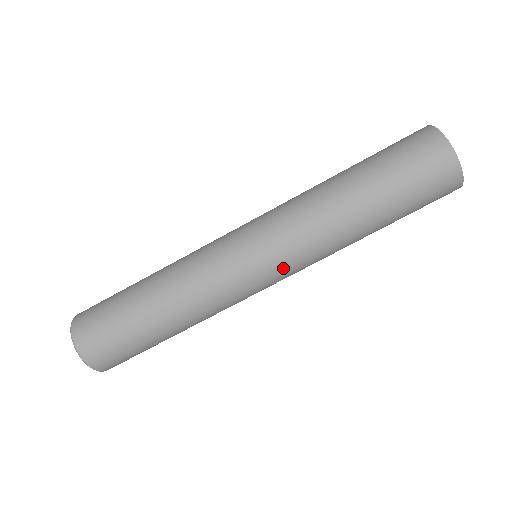
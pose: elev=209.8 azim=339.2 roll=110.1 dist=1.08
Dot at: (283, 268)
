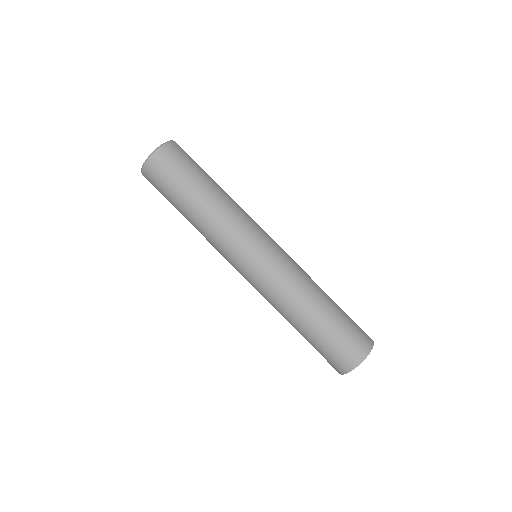
Dot at: (256, 277)
